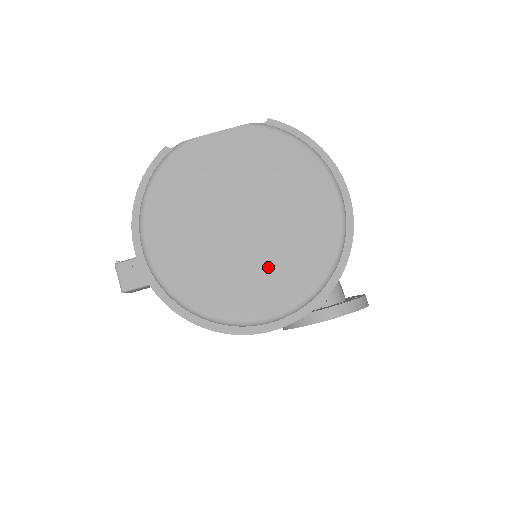
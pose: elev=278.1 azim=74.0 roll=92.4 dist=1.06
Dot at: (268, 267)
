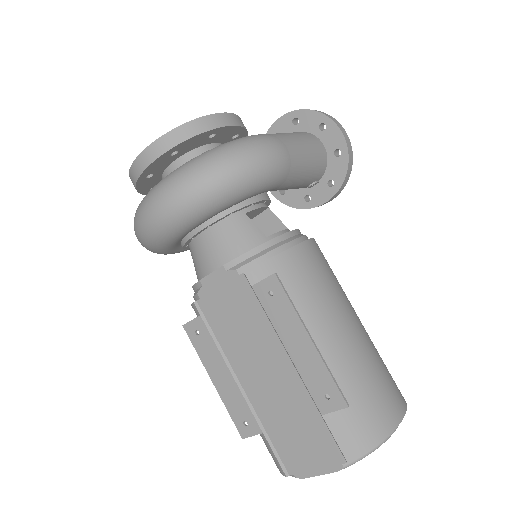
Dot at: occluded
